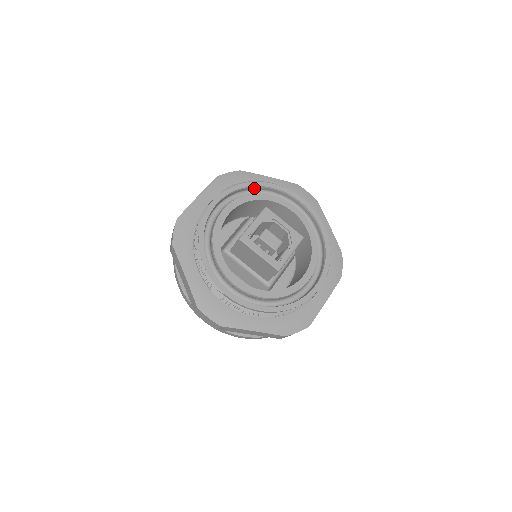
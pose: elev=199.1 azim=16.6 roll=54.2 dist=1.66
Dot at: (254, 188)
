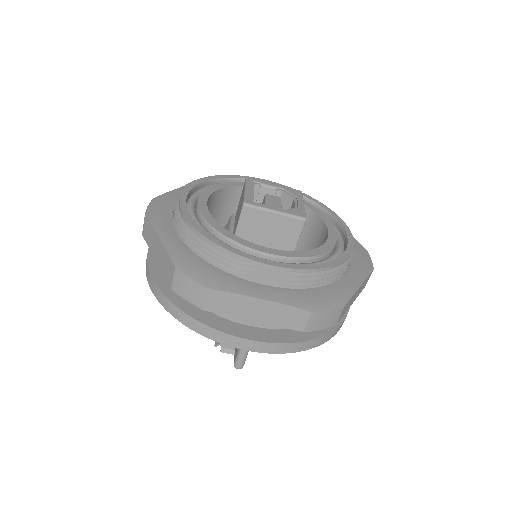
Dot at: occluded
